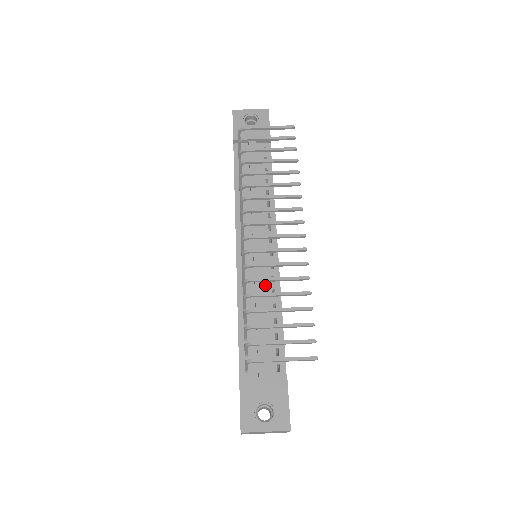
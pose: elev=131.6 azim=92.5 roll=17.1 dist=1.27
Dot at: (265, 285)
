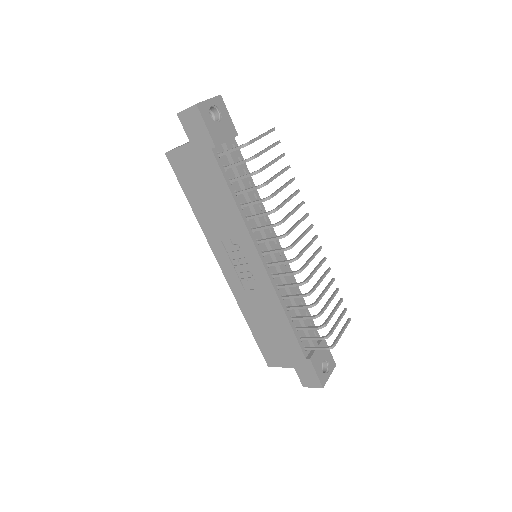
Dot at: occluded
